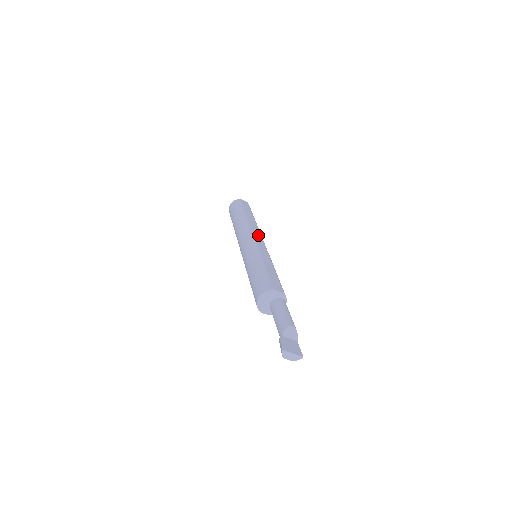
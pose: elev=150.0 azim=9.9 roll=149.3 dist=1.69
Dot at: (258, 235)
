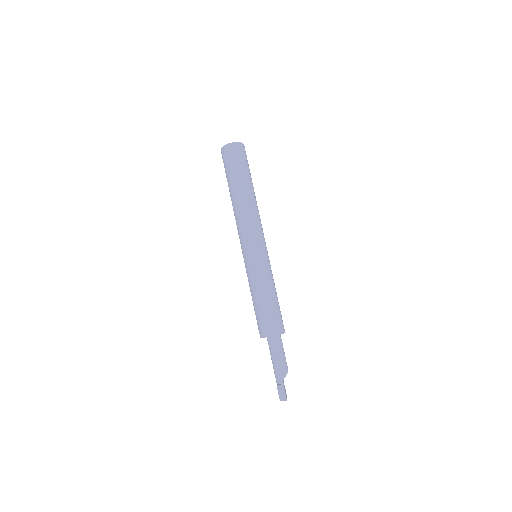
Dot at: occluded
